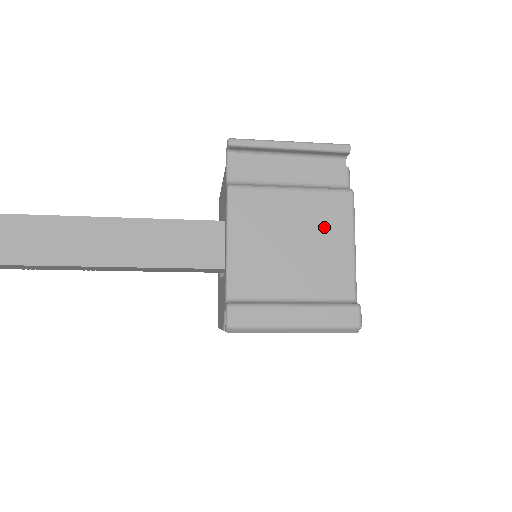
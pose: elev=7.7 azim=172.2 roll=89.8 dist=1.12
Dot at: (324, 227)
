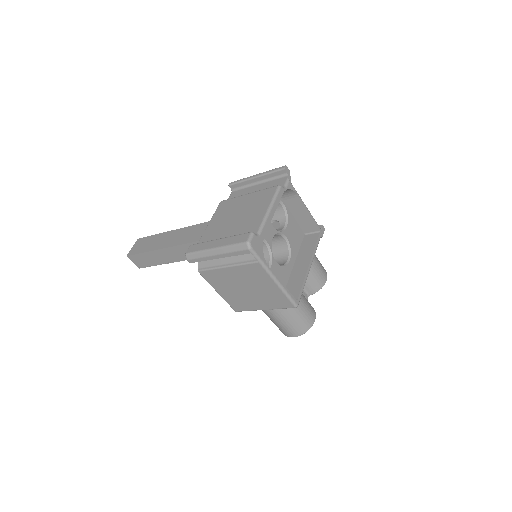
Dot at: (256, 205)
